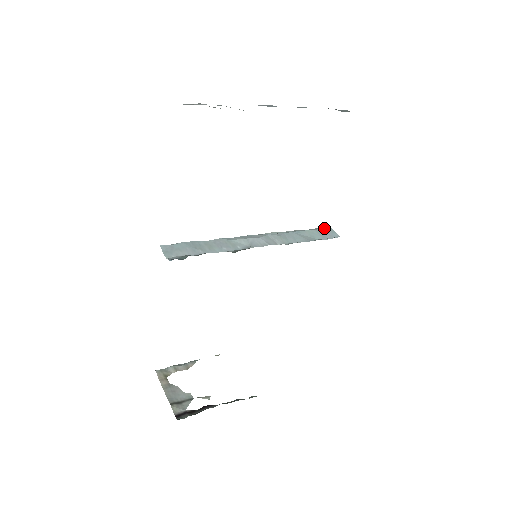
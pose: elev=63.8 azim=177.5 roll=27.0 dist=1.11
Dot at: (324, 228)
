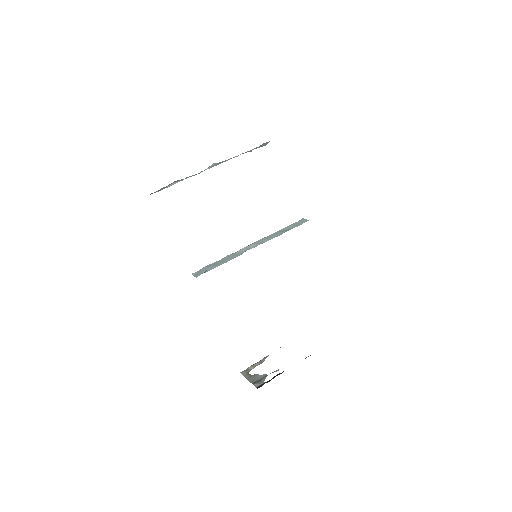
Dot at: (298, 221)
